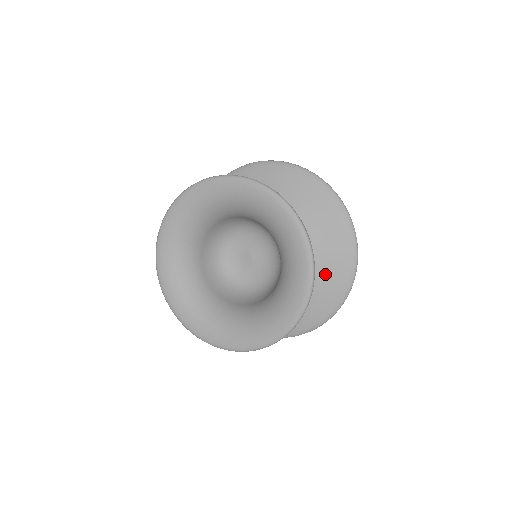
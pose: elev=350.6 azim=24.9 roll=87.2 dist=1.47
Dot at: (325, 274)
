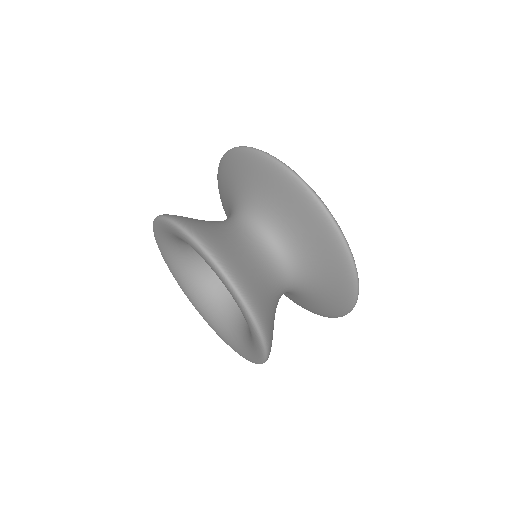
Dot at: (318, 300)
